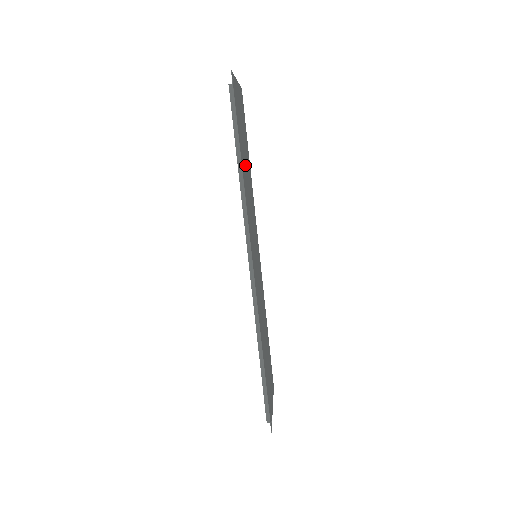
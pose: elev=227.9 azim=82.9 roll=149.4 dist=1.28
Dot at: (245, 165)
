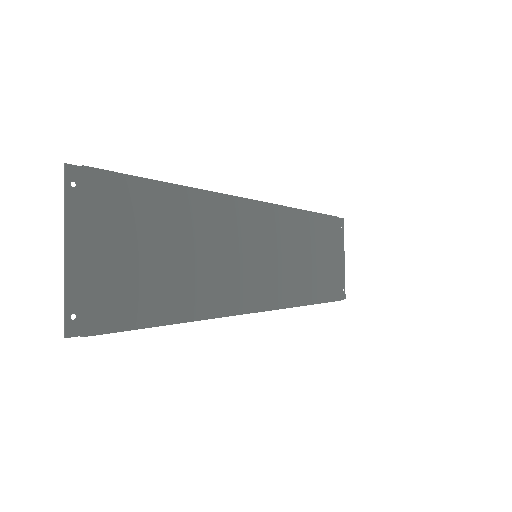
Dot at: (175, 270)
